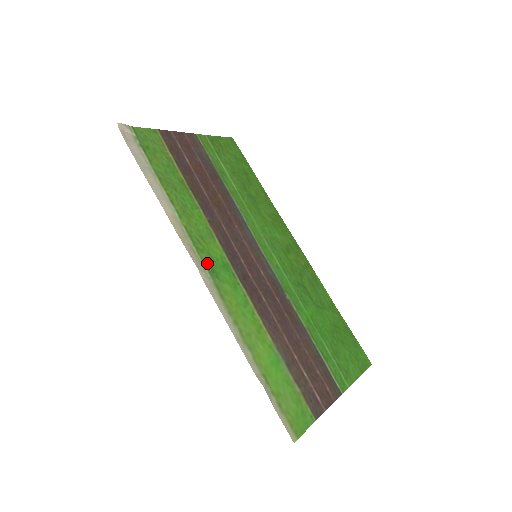
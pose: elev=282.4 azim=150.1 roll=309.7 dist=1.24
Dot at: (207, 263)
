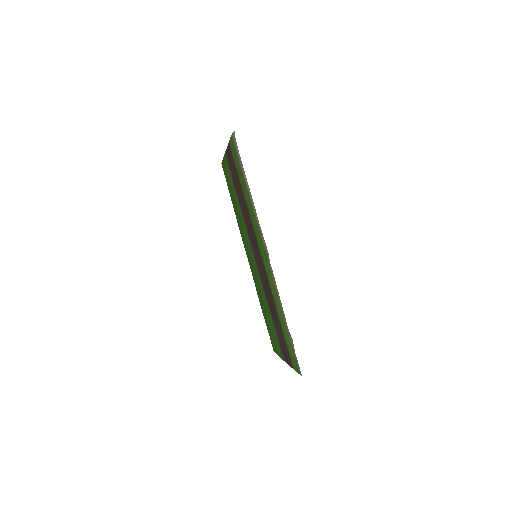
Dot at: (264, 250)
